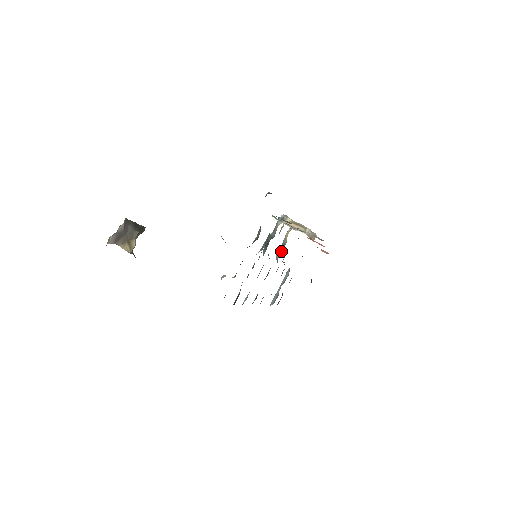
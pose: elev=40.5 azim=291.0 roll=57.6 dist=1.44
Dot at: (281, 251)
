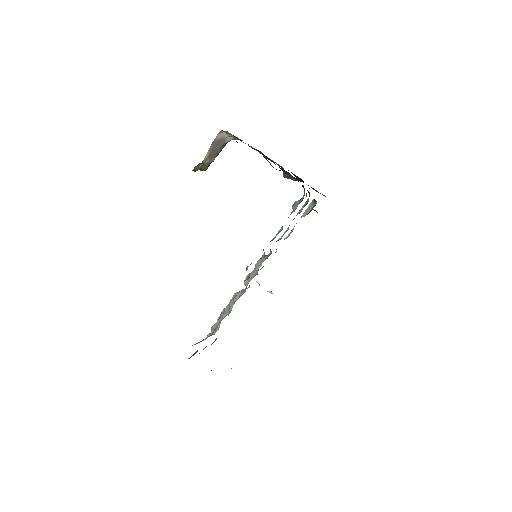
Dot at: occluded
